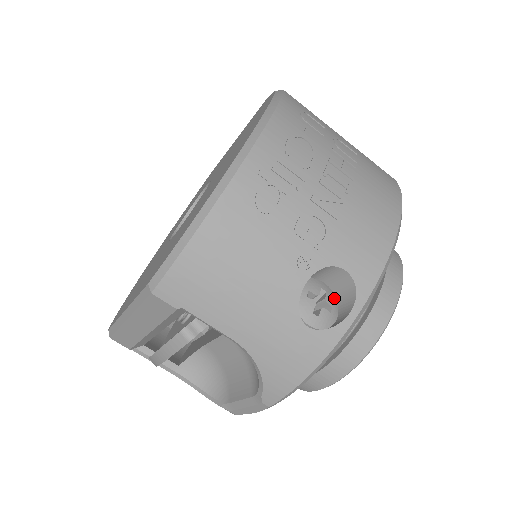
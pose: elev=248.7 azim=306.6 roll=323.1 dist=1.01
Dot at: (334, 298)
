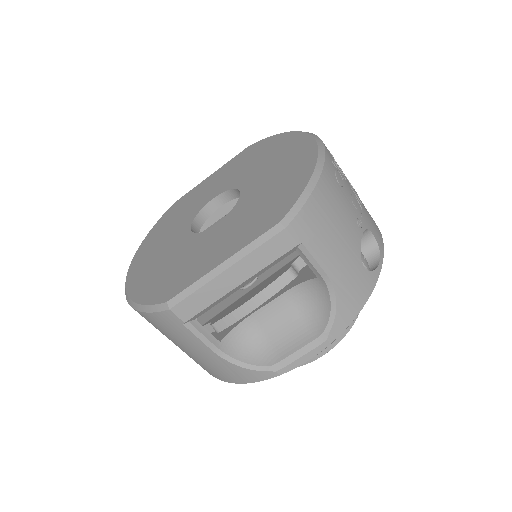
Dot at: occluded
